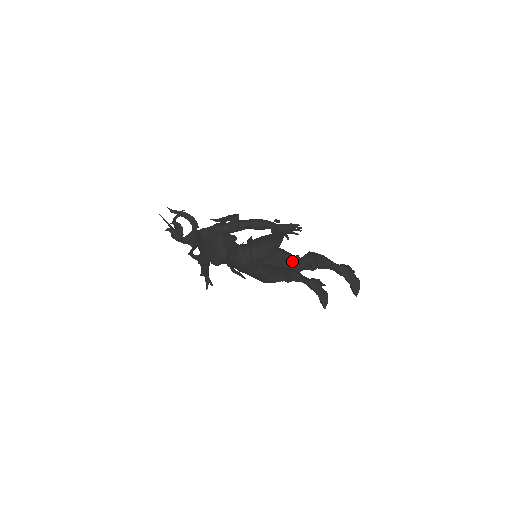
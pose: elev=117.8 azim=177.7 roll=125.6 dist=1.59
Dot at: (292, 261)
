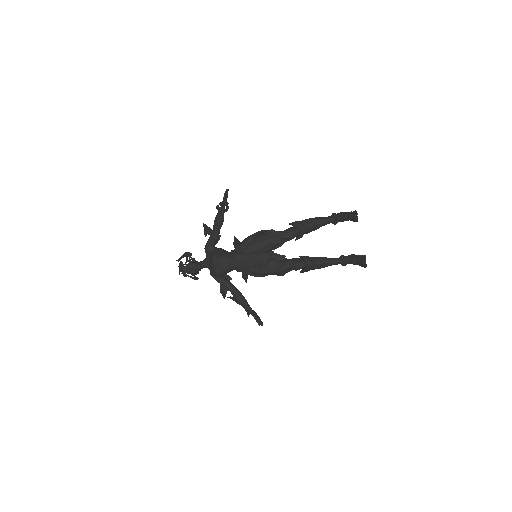
Dot at: (273, 233)
